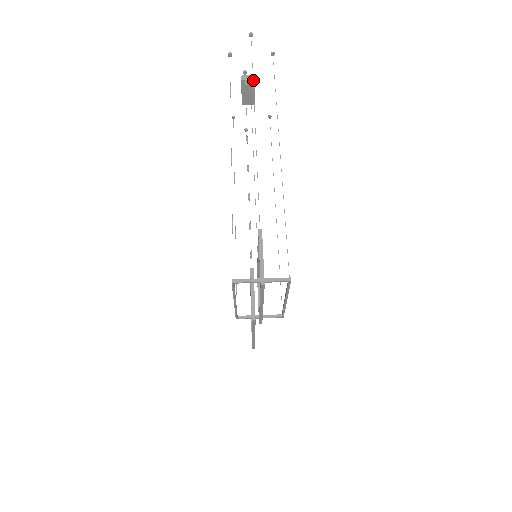
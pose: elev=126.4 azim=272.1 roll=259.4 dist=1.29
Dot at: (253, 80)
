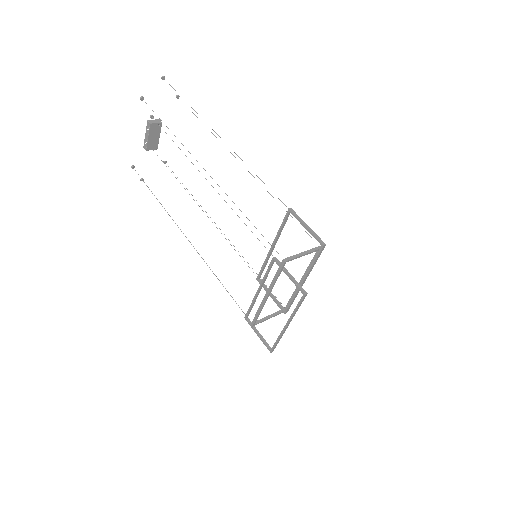
Dot at: (160, 123)
